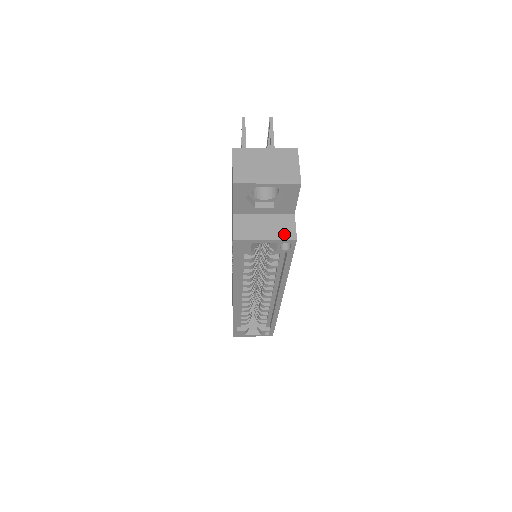
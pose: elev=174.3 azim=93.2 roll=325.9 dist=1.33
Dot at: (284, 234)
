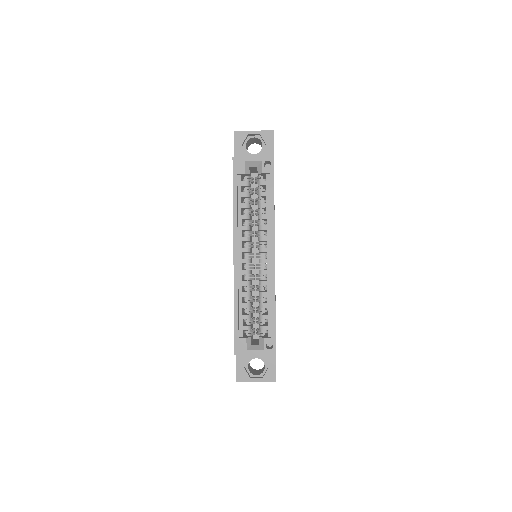
Dot at: (266, 157)
